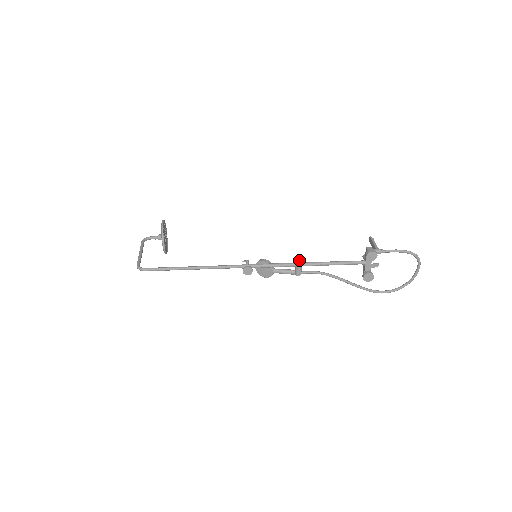
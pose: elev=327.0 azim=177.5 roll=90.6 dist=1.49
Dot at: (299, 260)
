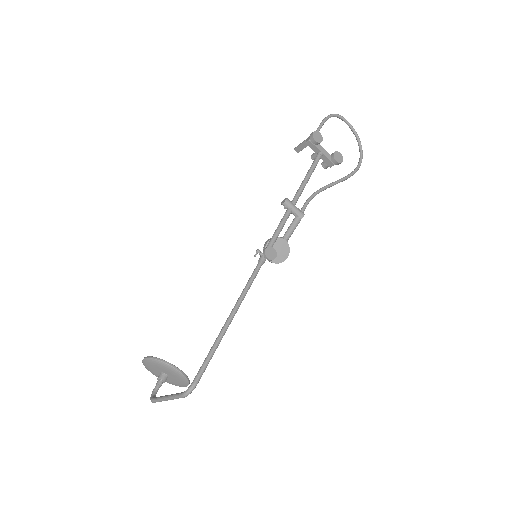
Dot at: (286, 200)
